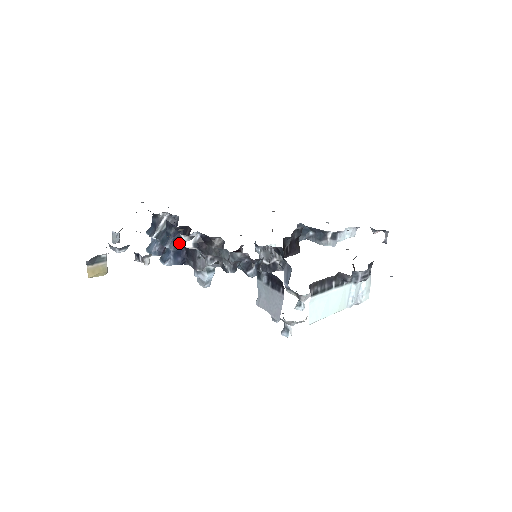
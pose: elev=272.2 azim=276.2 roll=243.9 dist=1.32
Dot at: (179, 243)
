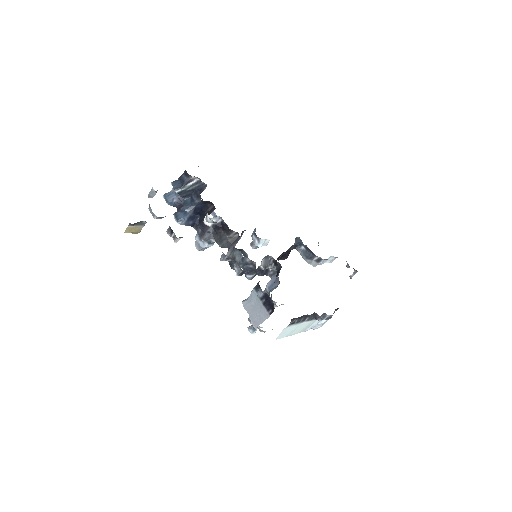
Dot at: (198, 211)
